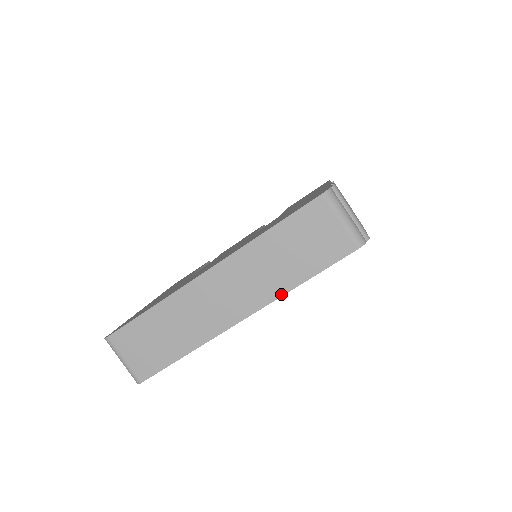
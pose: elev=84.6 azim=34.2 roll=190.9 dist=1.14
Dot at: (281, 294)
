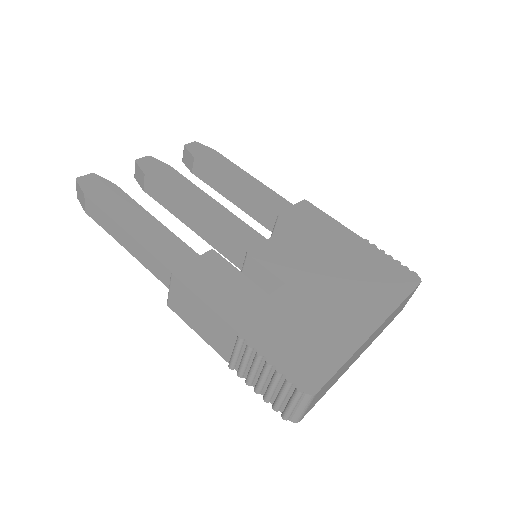
Dot at: occluded
